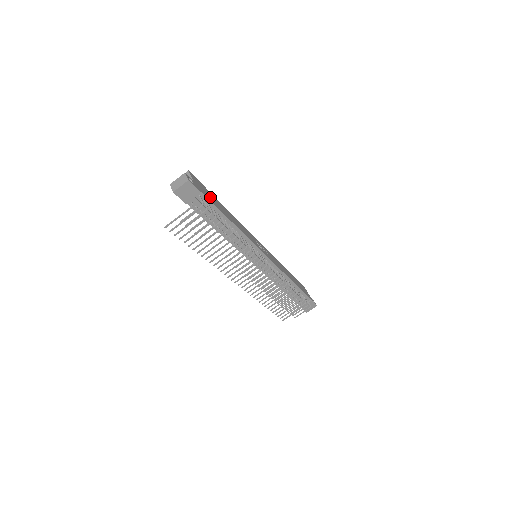
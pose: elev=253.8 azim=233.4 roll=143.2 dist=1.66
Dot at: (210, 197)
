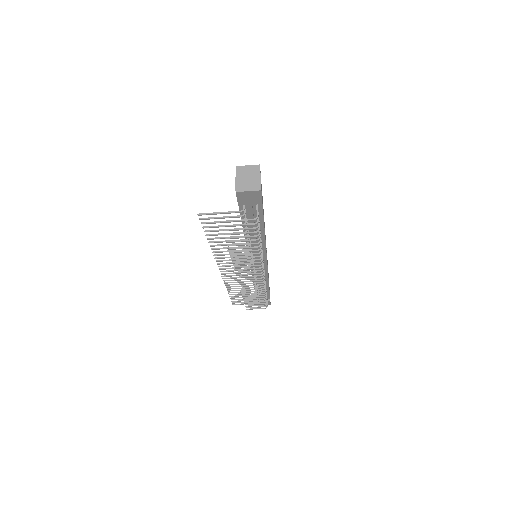
Dot at: occluded
